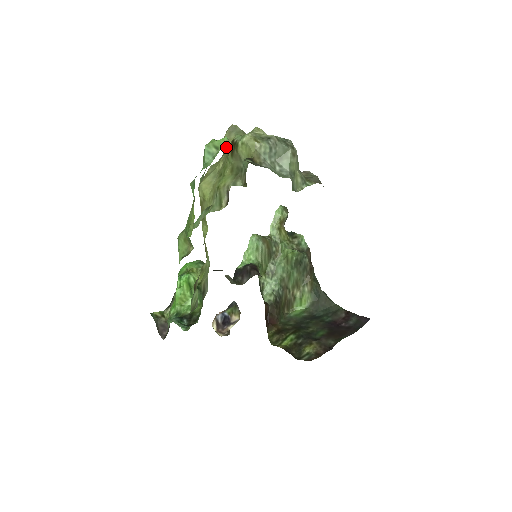
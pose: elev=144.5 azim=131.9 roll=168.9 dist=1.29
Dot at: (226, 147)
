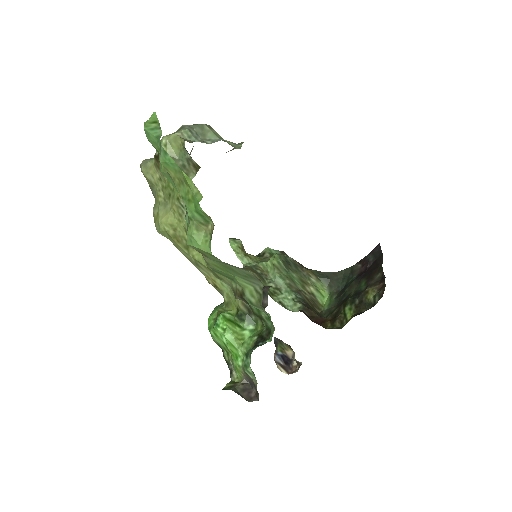
Dot at: (153, 176)
